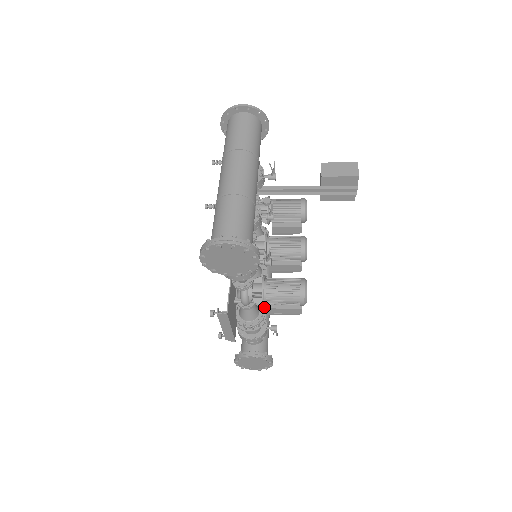
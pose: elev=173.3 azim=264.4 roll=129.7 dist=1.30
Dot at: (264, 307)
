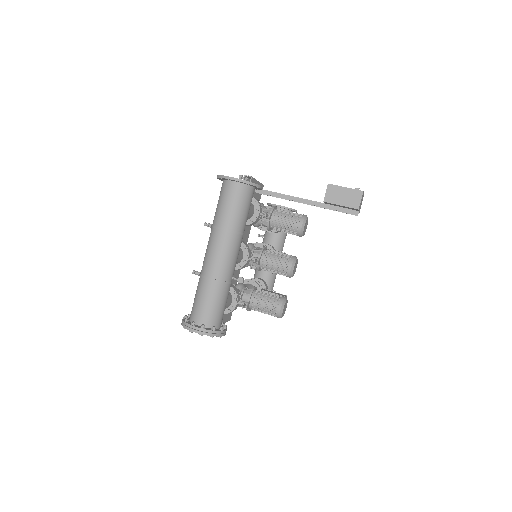
Dot at: occluded
